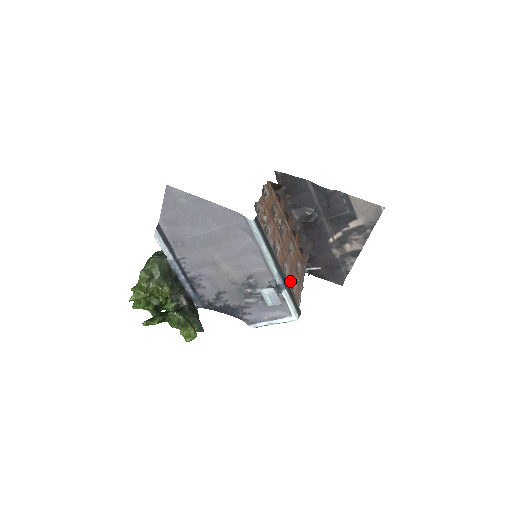
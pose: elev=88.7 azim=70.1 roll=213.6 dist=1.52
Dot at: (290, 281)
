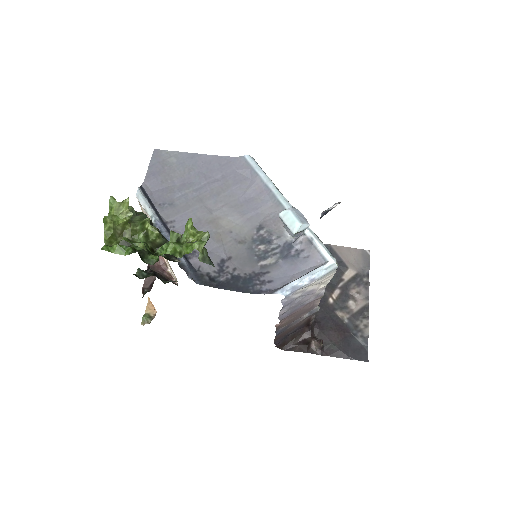
Dot at: occluded
